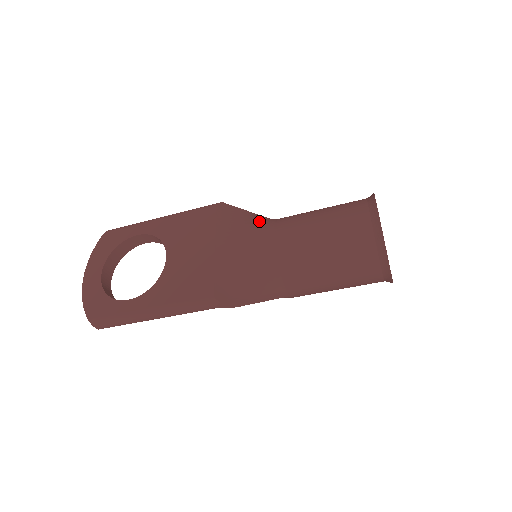
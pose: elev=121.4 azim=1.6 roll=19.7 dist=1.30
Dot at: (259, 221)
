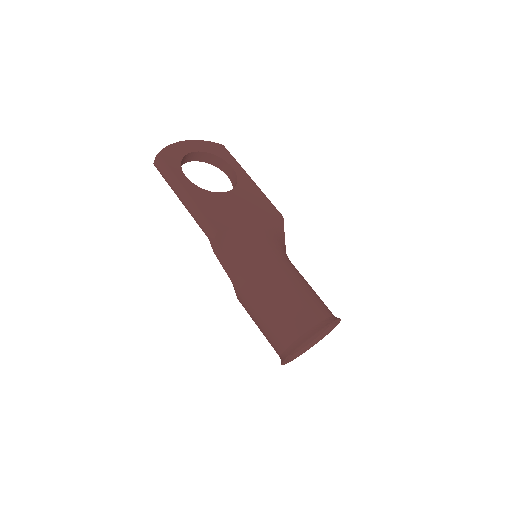
Dot at: (283, 247)
